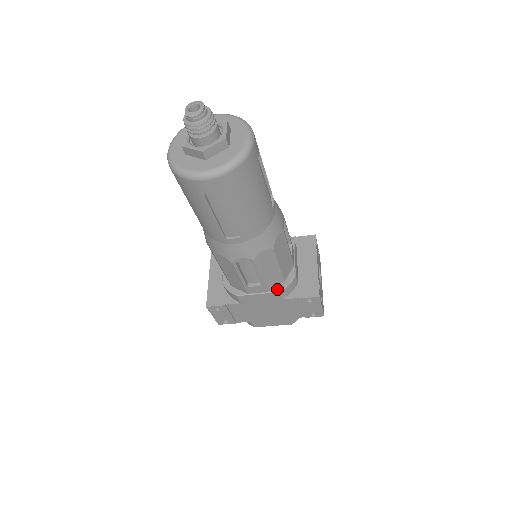
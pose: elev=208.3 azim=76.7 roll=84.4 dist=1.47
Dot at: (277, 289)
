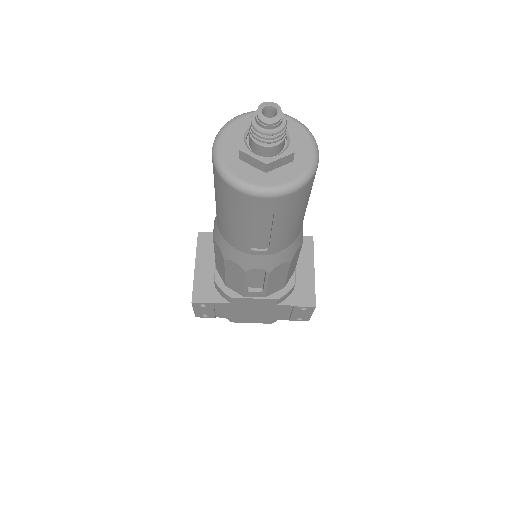
Dot at: (276, 296)
